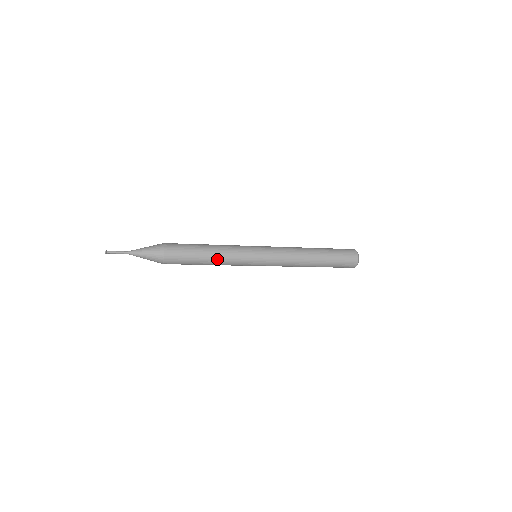
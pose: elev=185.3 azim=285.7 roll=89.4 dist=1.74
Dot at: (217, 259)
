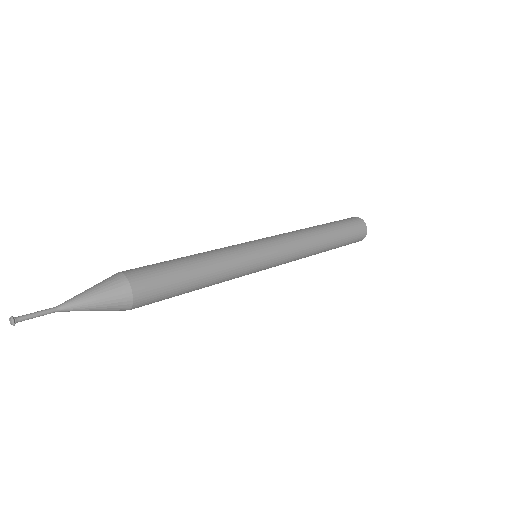
Dot at: (213, 278)
